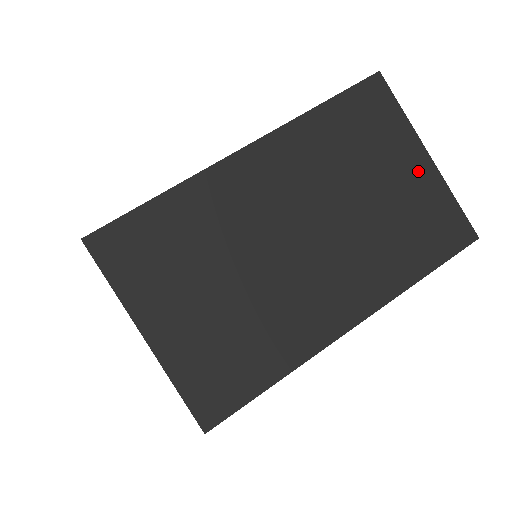
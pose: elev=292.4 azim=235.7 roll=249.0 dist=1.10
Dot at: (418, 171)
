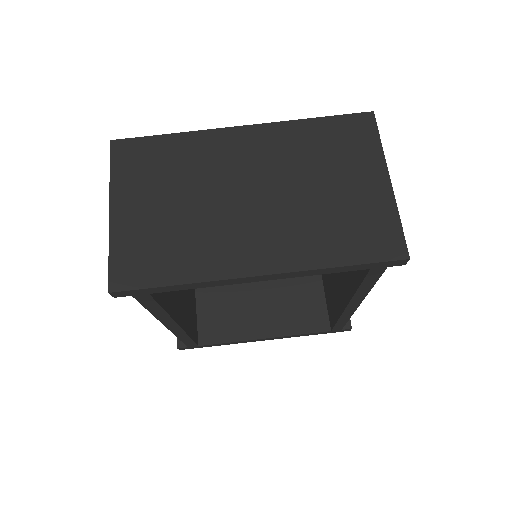
Dot at: (374, 187)
